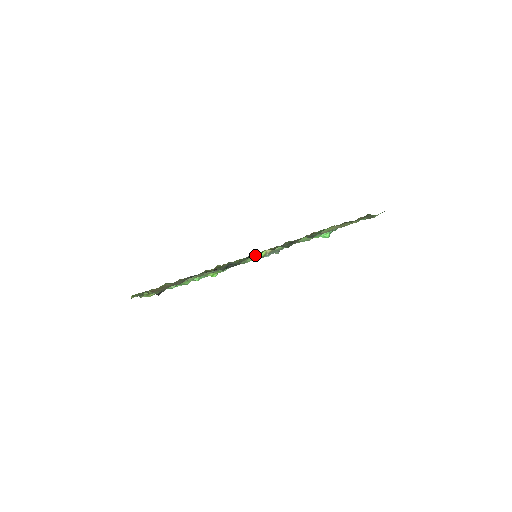
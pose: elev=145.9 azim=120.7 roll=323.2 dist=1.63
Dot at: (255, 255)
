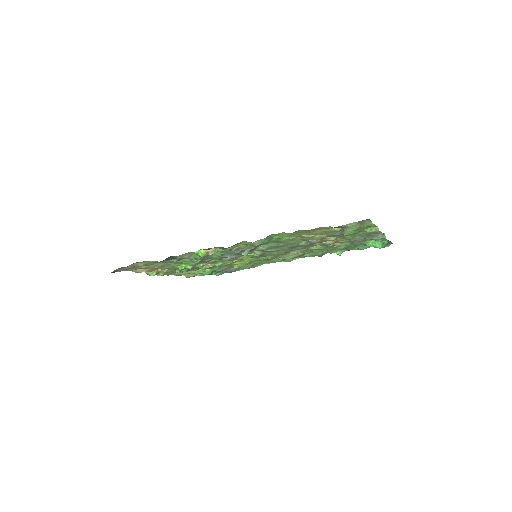
Dot at: (195, 252)
